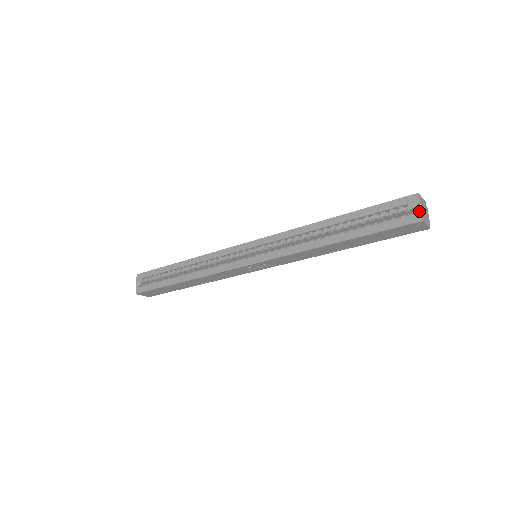
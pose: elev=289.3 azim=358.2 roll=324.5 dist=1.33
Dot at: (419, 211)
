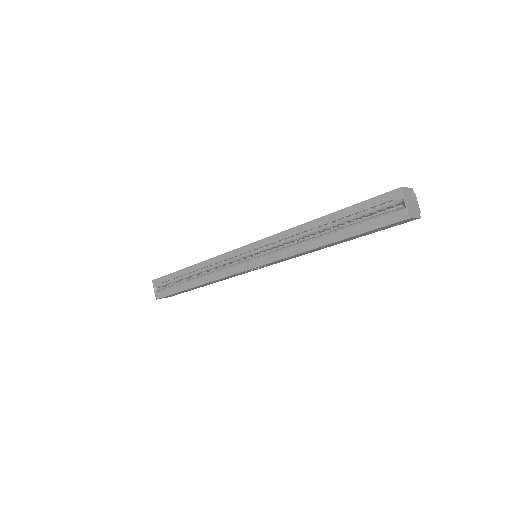
Dot at: (405, 207)
